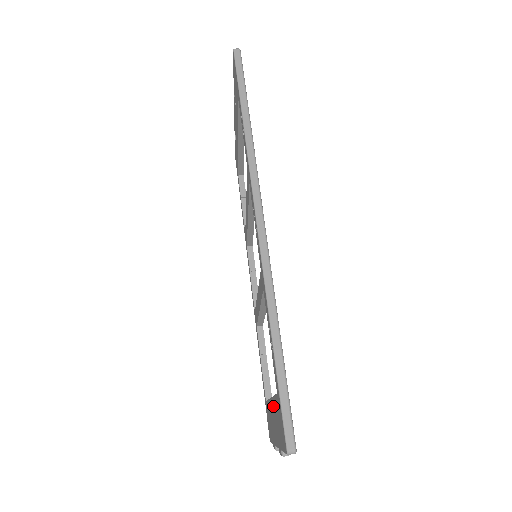
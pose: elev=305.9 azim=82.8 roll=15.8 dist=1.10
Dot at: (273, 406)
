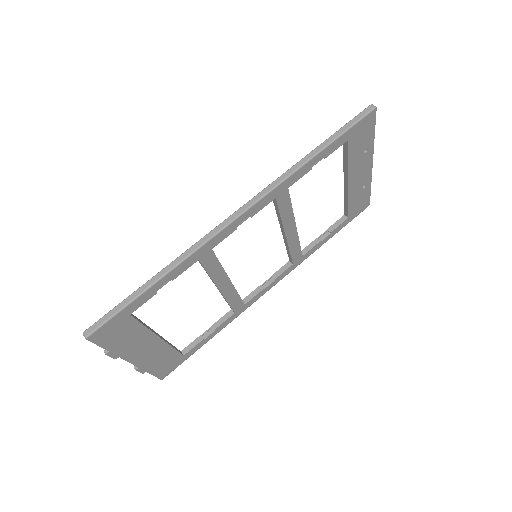
Dot at: occluded
